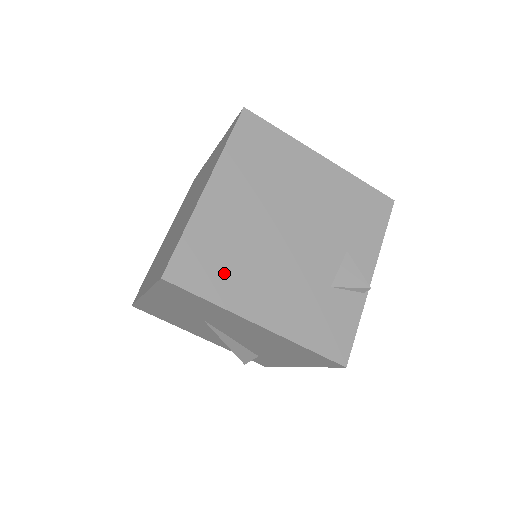
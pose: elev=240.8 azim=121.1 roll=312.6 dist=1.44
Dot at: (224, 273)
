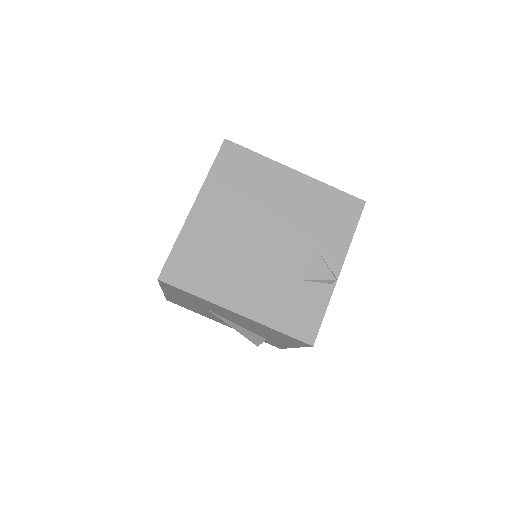
Dot at: (207, 273)
